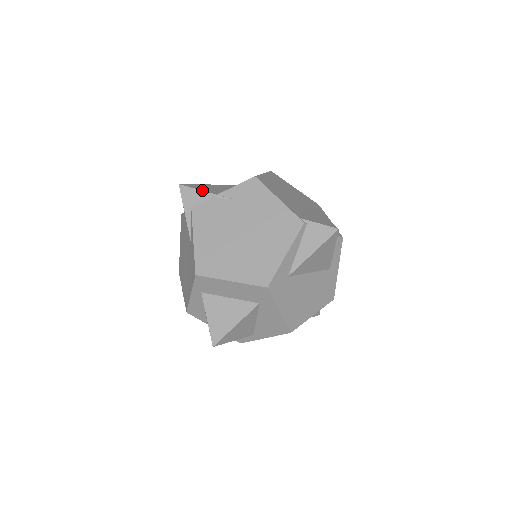
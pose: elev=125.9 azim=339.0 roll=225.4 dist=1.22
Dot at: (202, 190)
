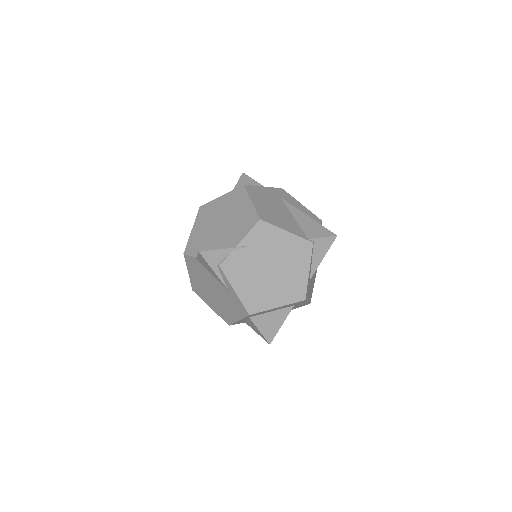
Dot at: (221, 248)
